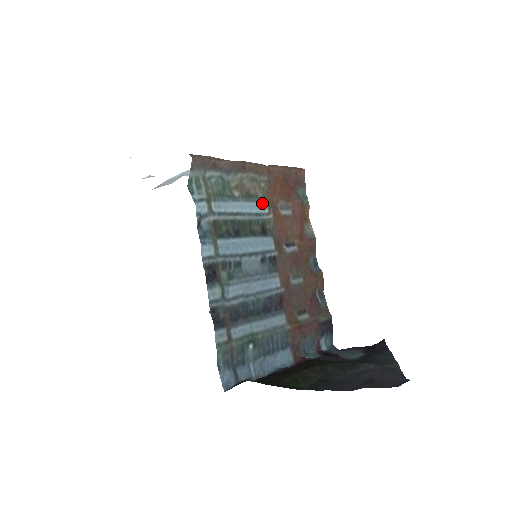
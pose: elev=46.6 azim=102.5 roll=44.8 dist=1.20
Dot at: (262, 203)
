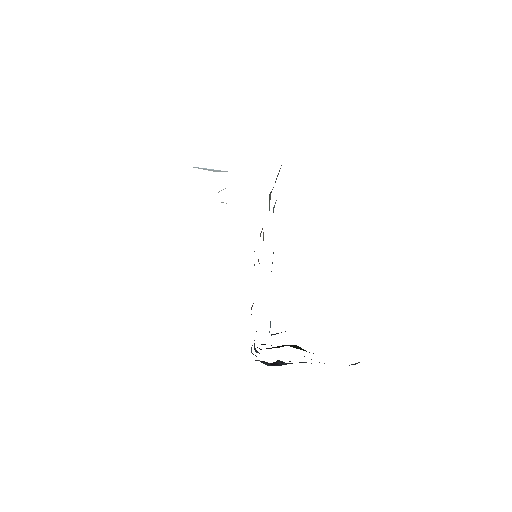
Dot at: occluded
